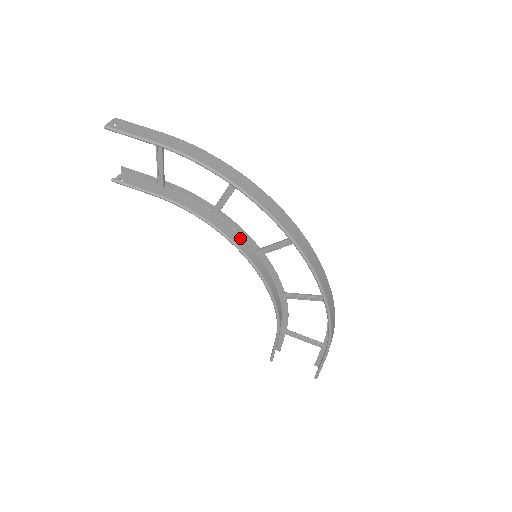
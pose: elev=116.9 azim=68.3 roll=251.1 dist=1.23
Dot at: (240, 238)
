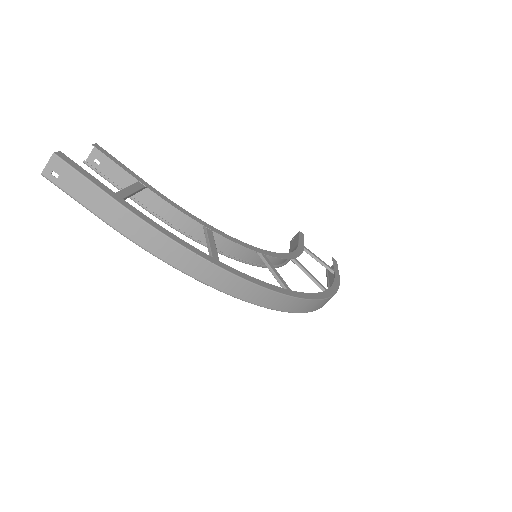
Dot at: (238, 244)
